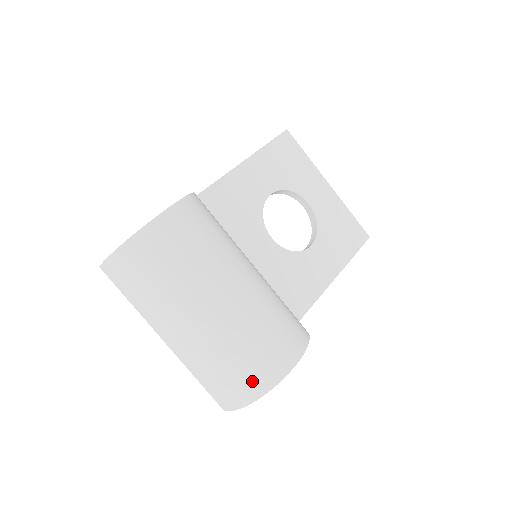
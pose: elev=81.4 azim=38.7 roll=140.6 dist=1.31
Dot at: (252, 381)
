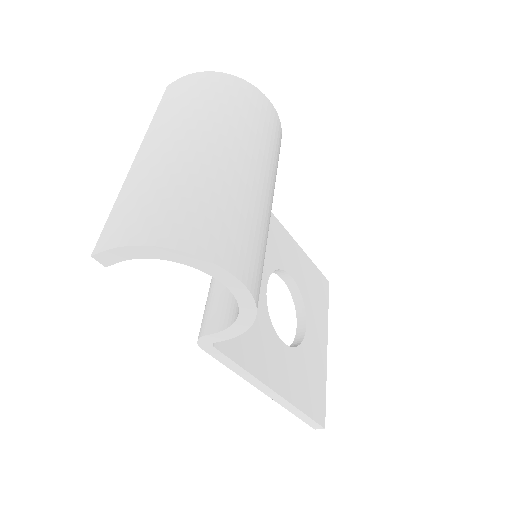
Dot at: (188, 228)
